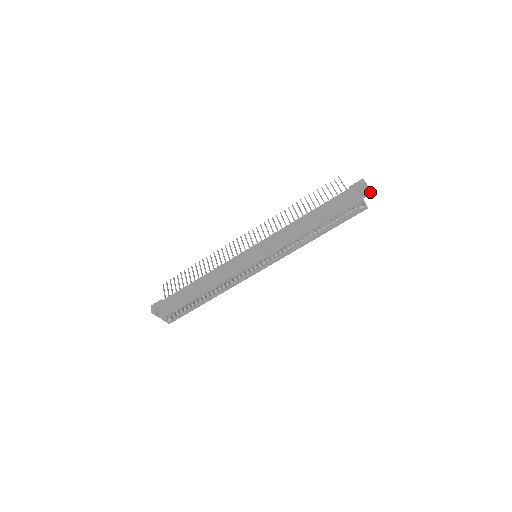
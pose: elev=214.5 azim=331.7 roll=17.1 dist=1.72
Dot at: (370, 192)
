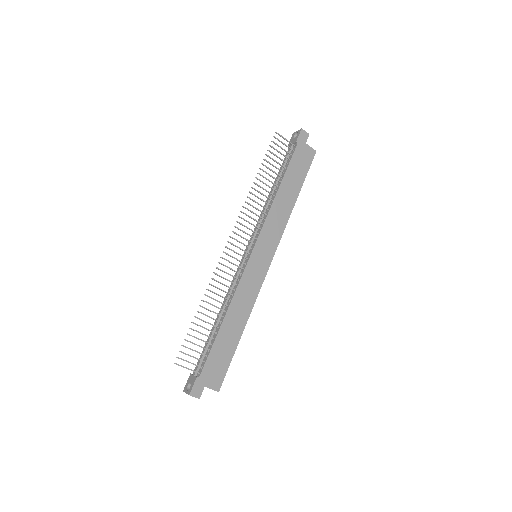
Dot at: occluded
